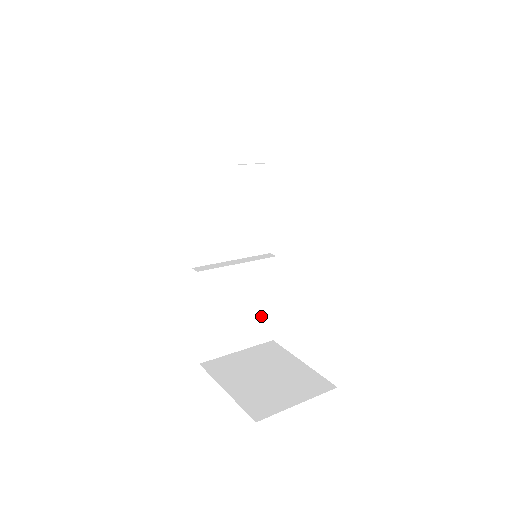
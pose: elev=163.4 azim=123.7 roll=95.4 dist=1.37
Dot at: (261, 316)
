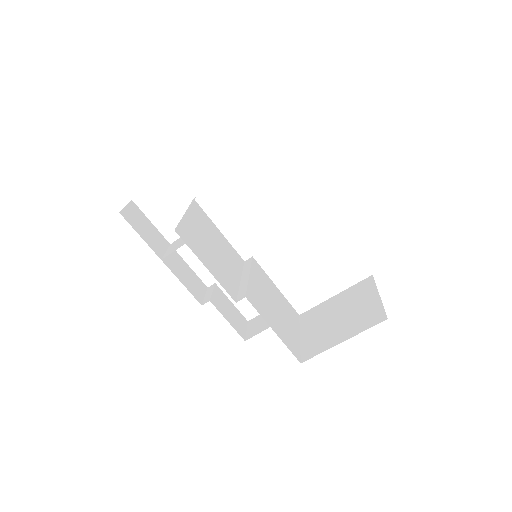
Dot at: (283, 303)
